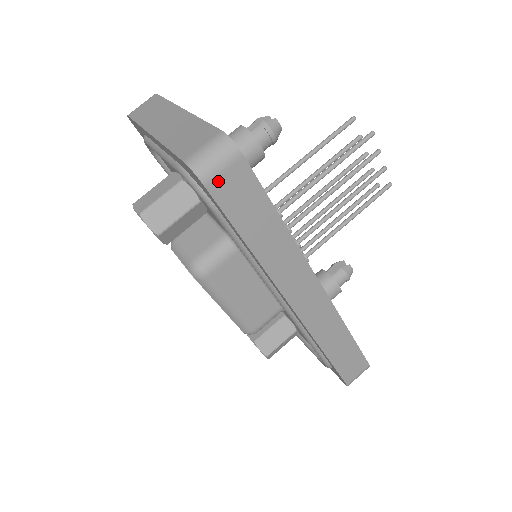
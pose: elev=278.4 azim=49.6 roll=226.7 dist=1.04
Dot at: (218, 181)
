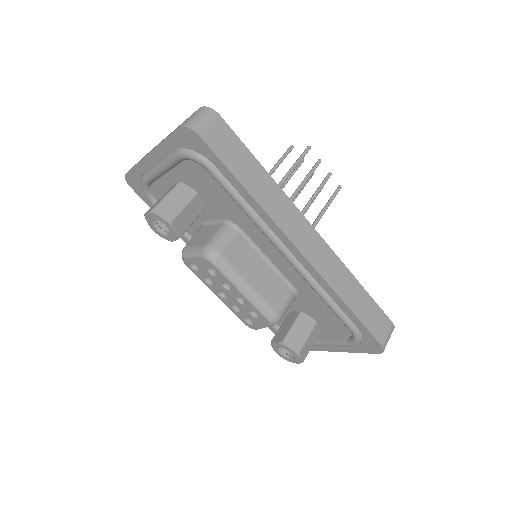
Dot at: (207, 132)
